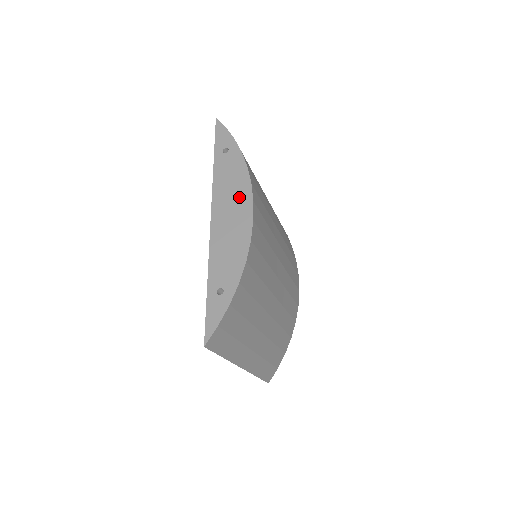
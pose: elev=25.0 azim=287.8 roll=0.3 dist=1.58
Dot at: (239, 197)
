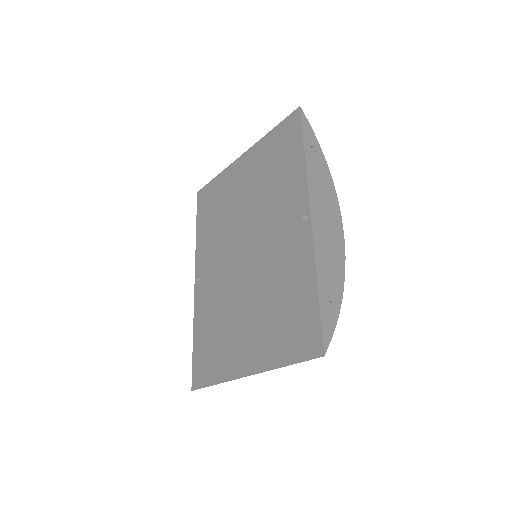
Dot at: (331, 207)
